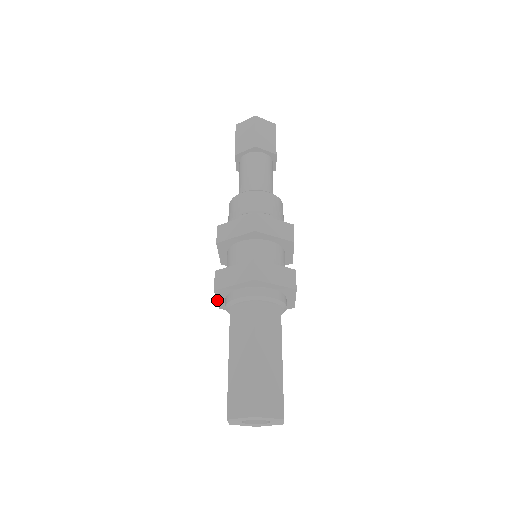
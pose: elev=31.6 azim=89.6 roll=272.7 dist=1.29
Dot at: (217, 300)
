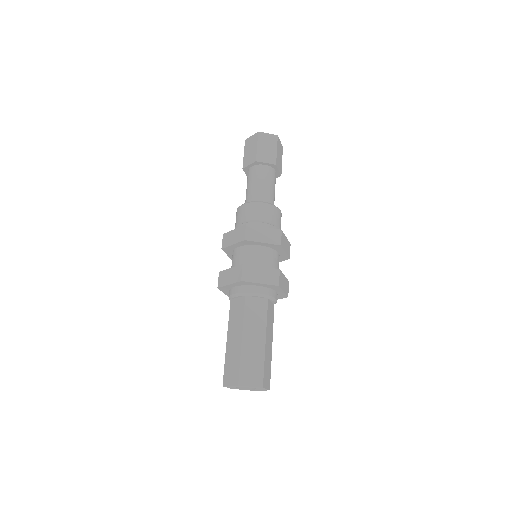
Dot at: (225, 293)
